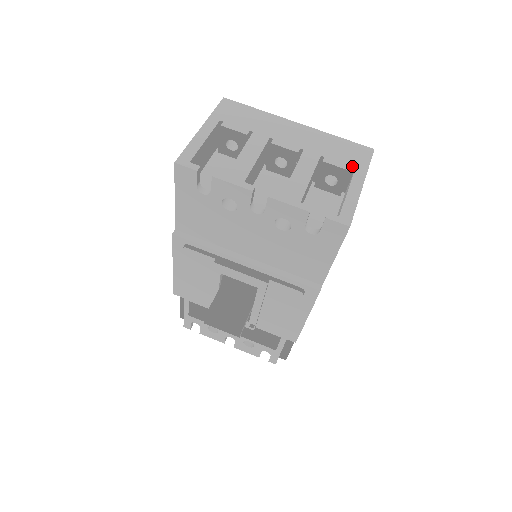
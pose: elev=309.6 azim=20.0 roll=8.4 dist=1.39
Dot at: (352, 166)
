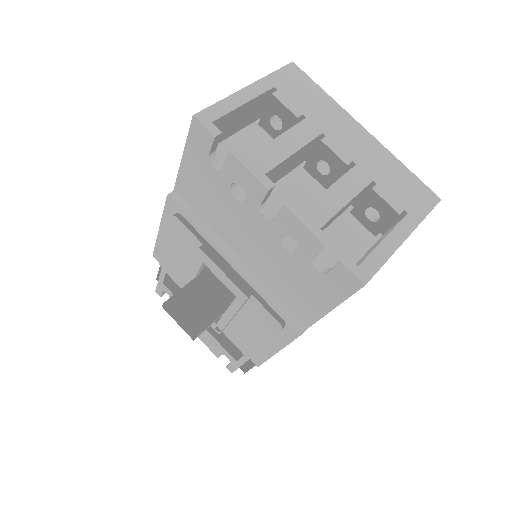
Dot at: (404, 209)
